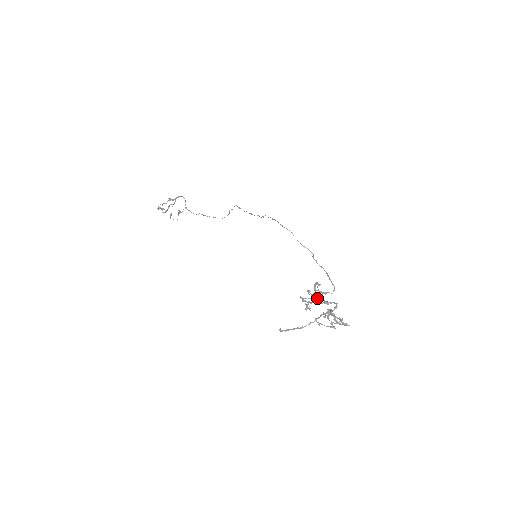
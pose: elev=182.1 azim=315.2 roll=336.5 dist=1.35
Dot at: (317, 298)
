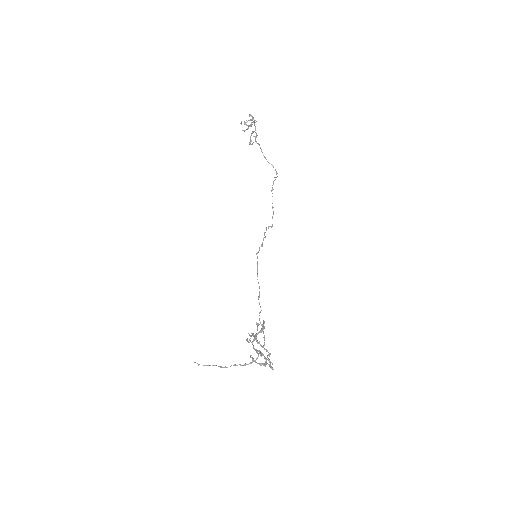
Dot at: (253, 340)
